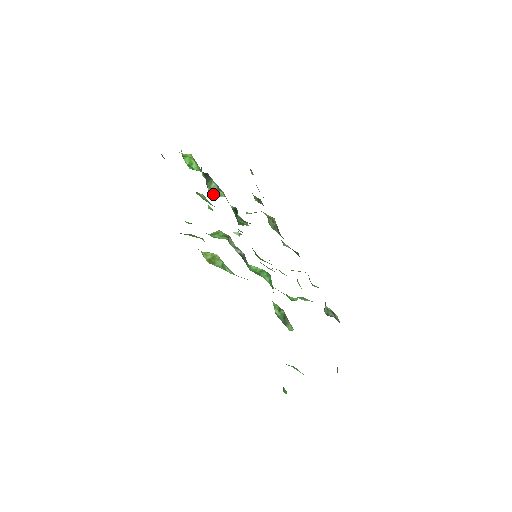
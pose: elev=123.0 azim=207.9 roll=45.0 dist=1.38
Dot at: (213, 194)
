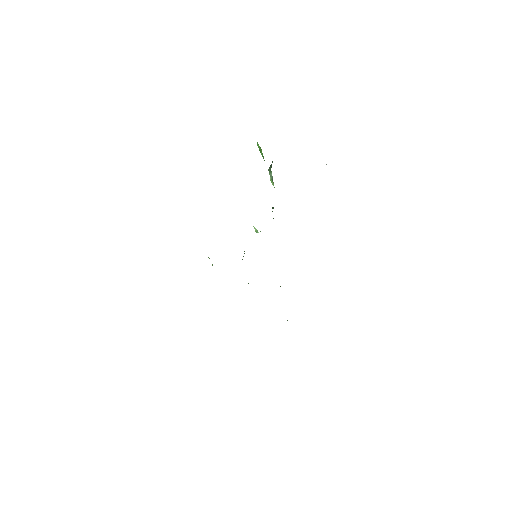
Dot at: (270, 177)
